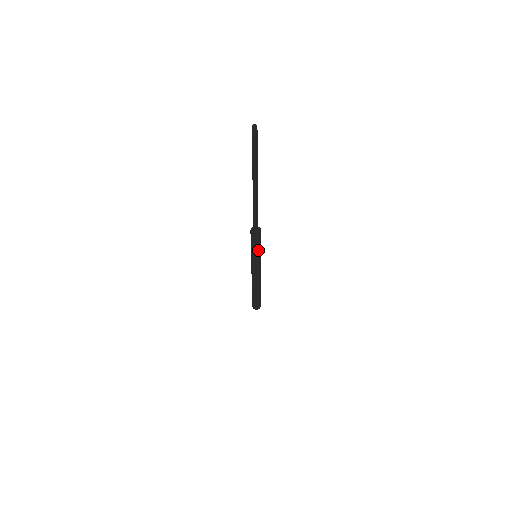
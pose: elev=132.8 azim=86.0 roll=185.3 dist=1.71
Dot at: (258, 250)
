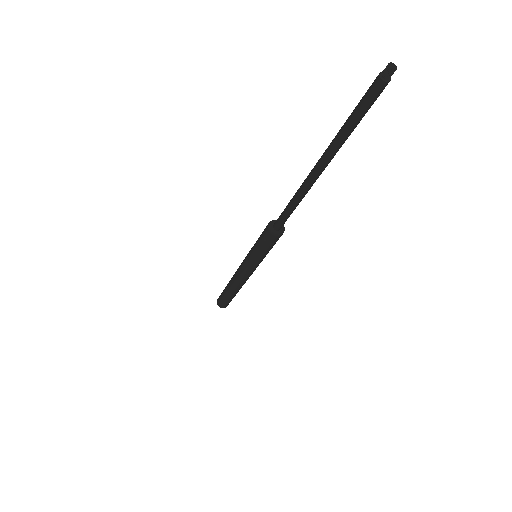
Dot at: (268, 252)
